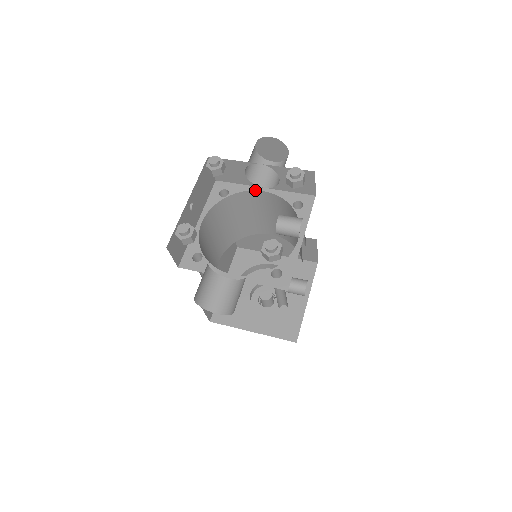
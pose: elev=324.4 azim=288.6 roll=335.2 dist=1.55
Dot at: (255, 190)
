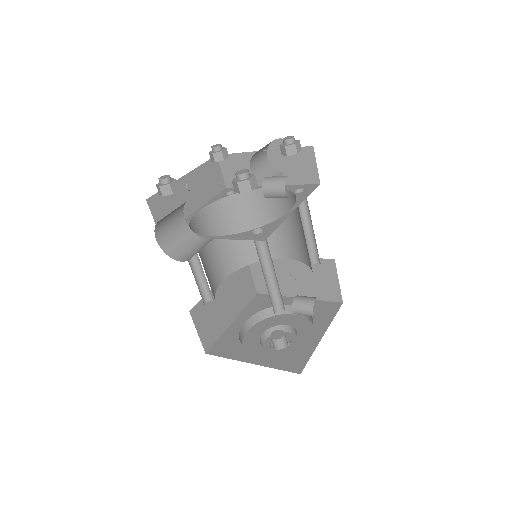
Dot at: (261, 188)
